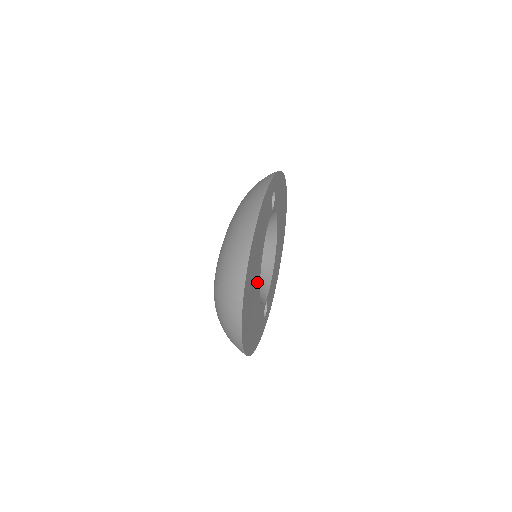
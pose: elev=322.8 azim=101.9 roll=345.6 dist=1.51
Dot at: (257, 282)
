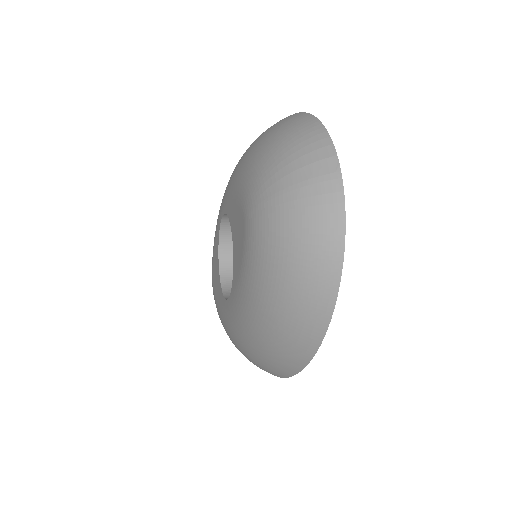
Dot at: occluded
